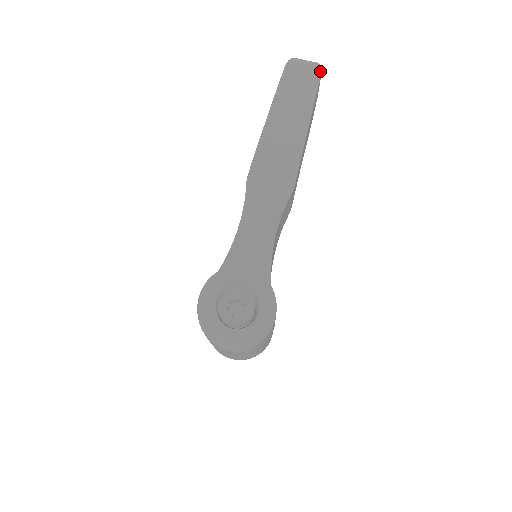
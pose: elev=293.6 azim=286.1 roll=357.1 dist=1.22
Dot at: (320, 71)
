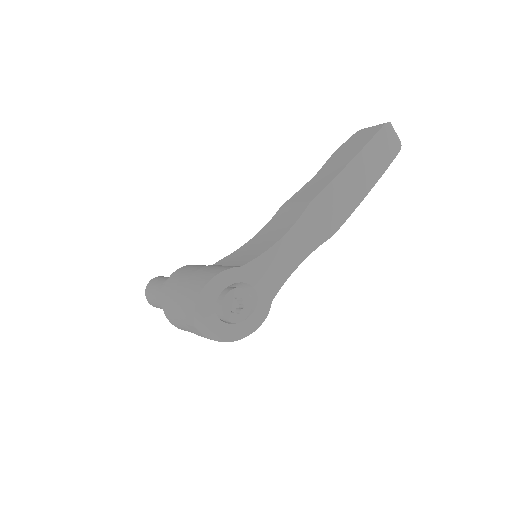
Dot at: (399, 150)
